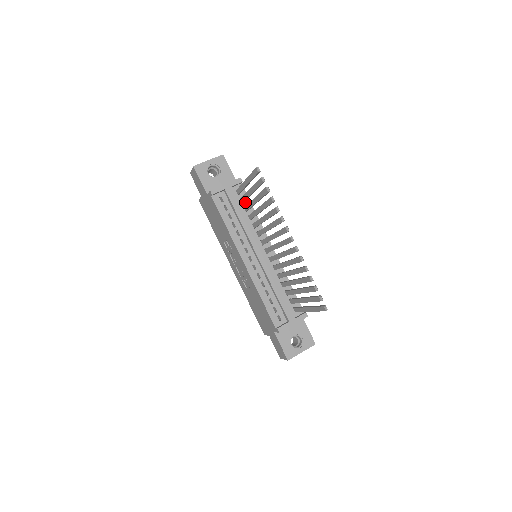
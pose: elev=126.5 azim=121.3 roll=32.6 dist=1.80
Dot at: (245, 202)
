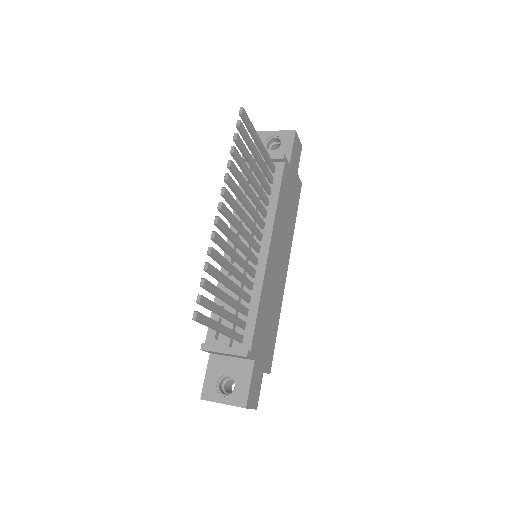
Dot at: (274, 184)
